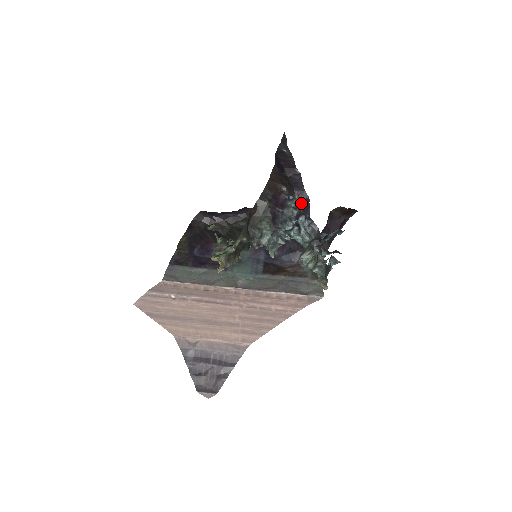
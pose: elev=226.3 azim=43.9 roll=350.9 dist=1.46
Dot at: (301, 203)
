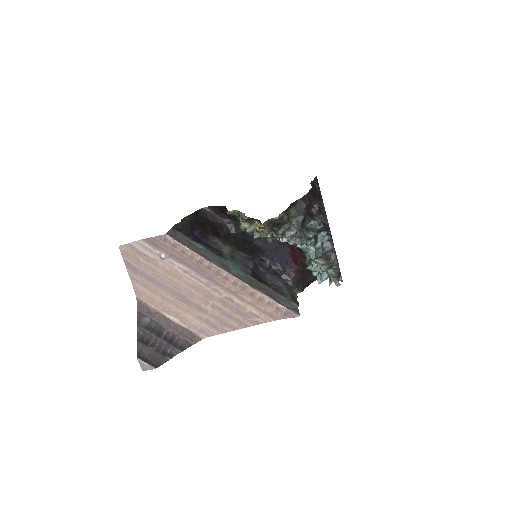
Dot at: (324, 223)
